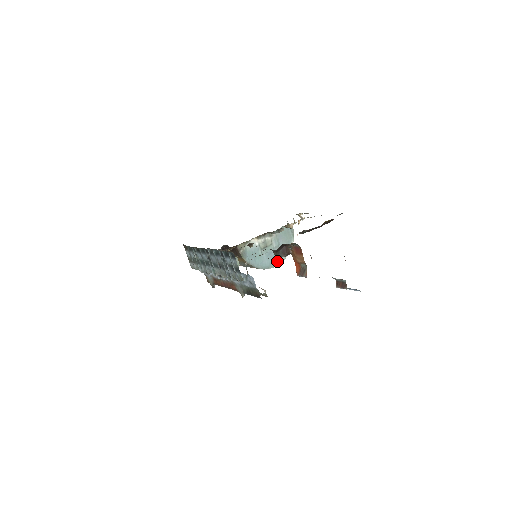
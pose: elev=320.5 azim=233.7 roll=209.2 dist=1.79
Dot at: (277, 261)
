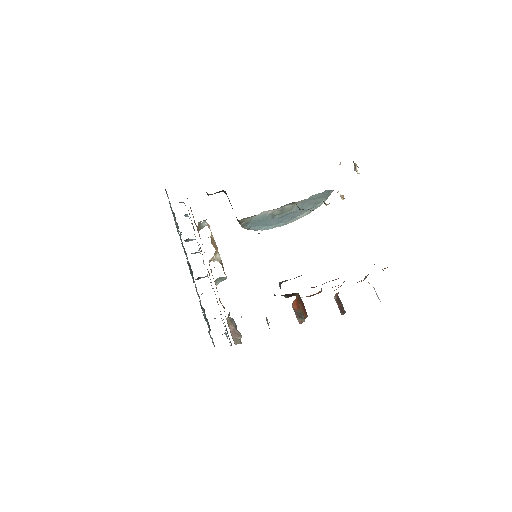
Dot at: occluded
